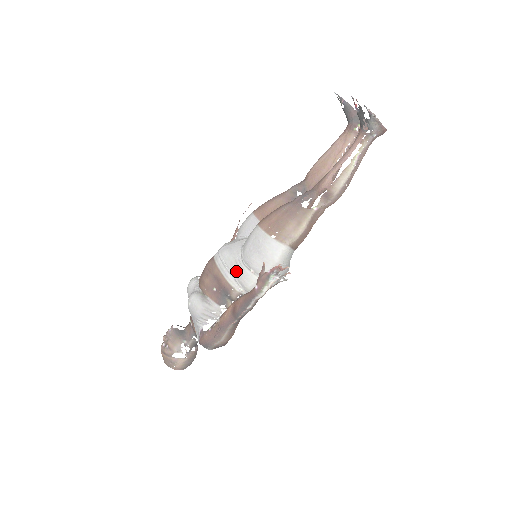
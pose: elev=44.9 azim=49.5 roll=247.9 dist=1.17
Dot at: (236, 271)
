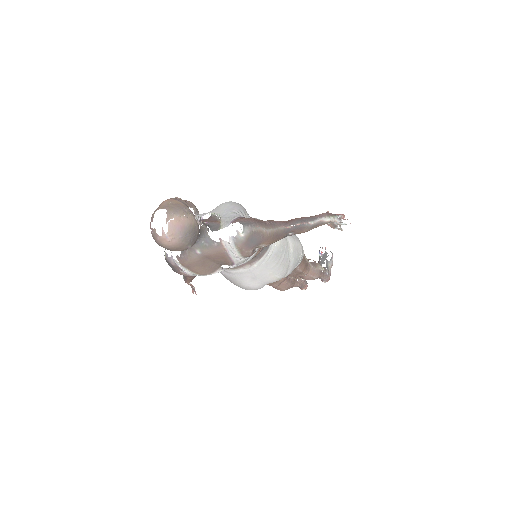
Dot at: occluded
